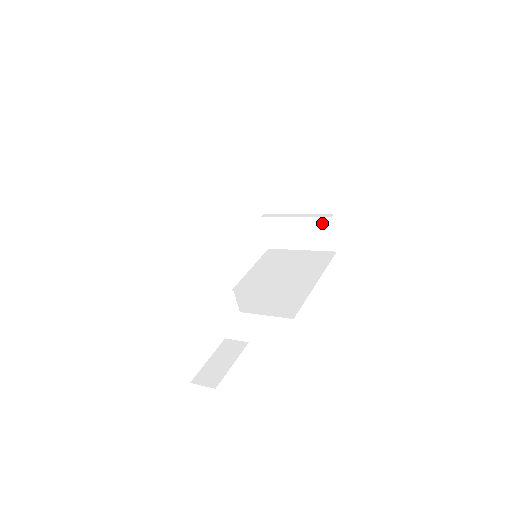
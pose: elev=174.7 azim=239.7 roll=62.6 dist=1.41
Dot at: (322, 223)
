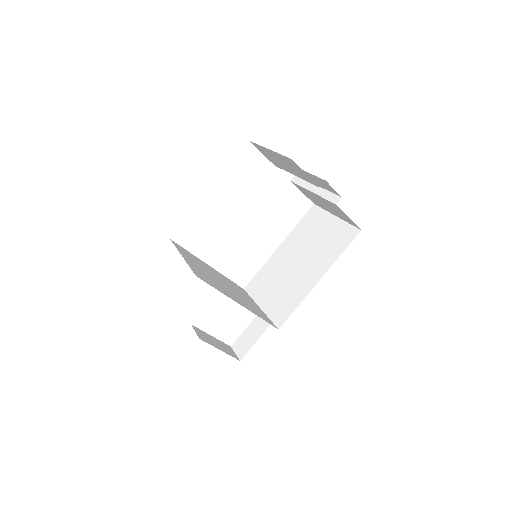
Dot at: (333, 205)
